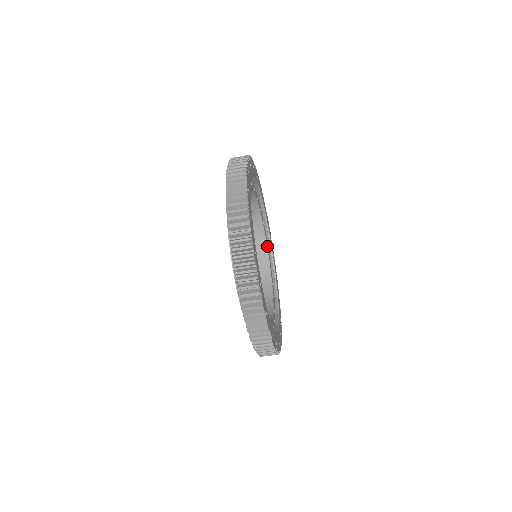
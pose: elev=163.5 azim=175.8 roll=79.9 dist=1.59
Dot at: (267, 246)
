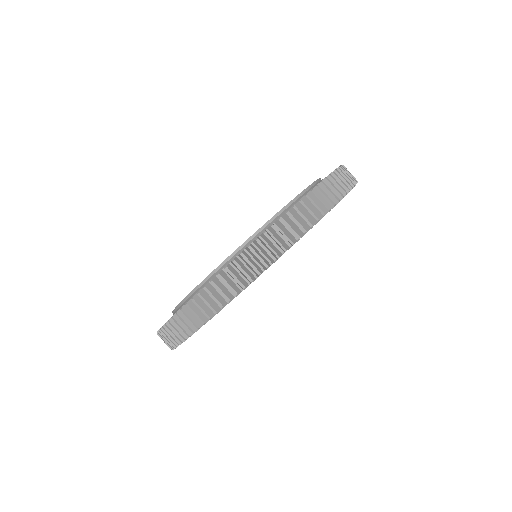
Dot at: occluded
